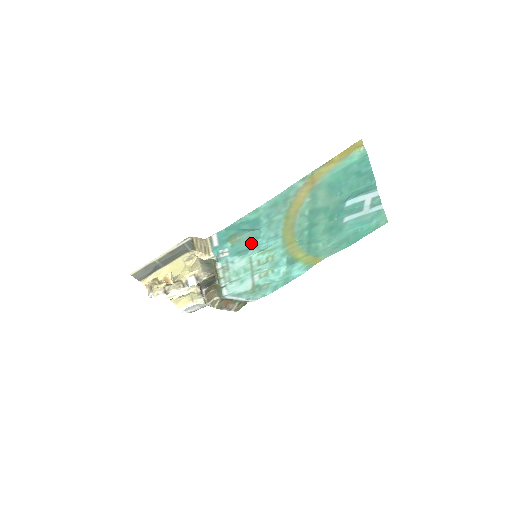
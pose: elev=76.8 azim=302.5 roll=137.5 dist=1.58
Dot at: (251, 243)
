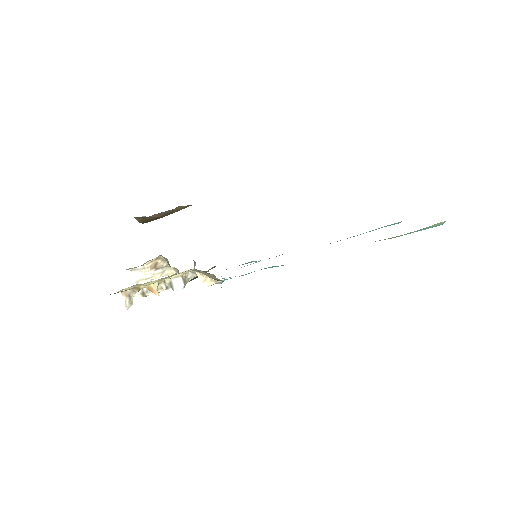
Dot at: (266, 268)
